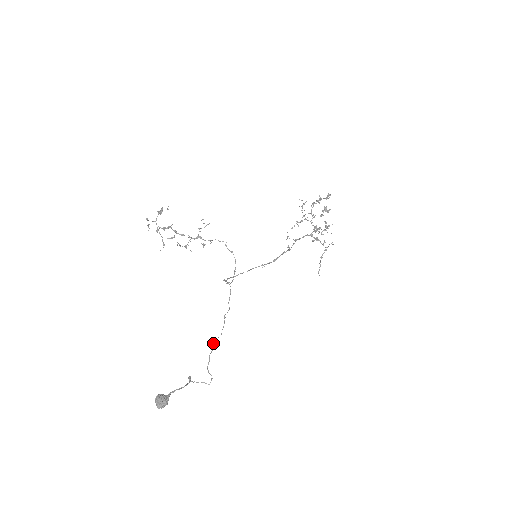
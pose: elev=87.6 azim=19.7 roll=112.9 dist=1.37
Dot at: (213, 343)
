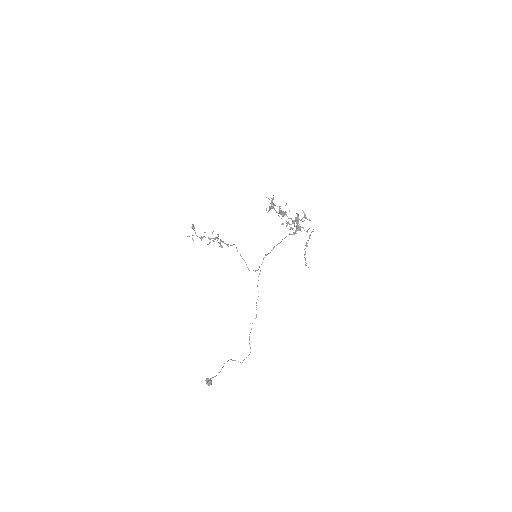
Dot at: occluded
